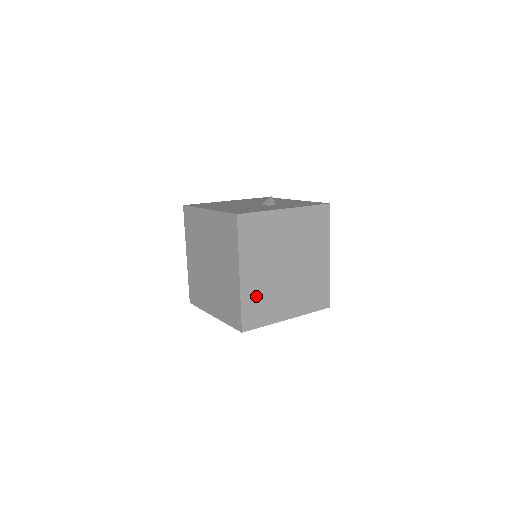
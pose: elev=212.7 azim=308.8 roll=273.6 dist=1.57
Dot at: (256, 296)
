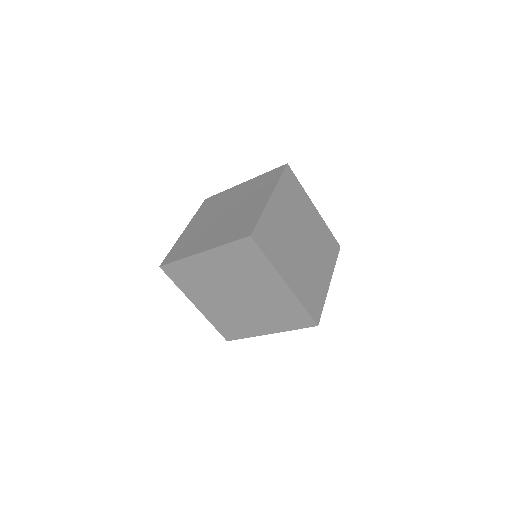
Dot at: (273, 227)
